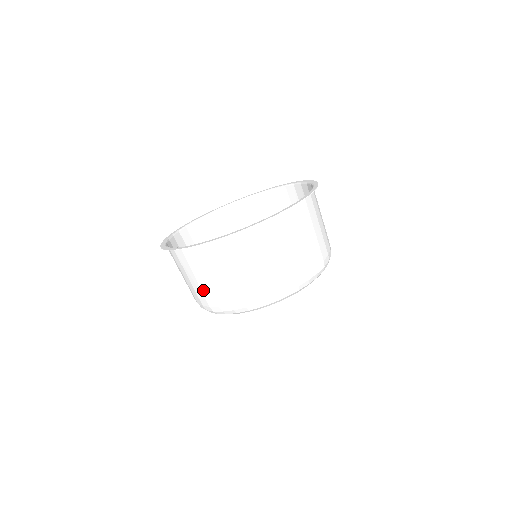
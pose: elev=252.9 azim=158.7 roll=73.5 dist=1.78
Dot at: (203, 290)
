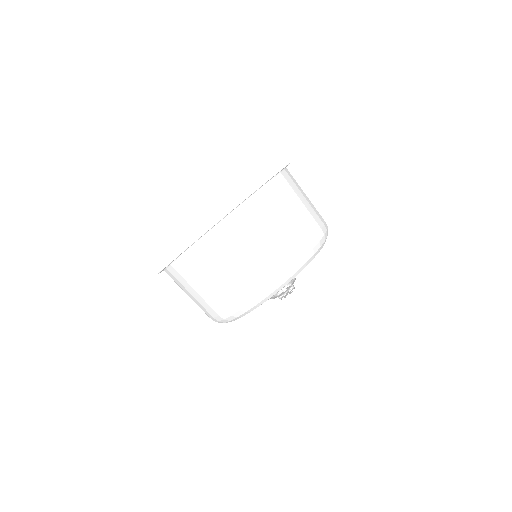
Dot at: occluded
